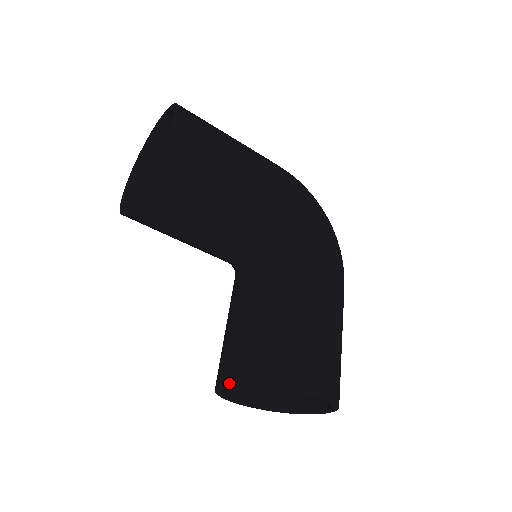
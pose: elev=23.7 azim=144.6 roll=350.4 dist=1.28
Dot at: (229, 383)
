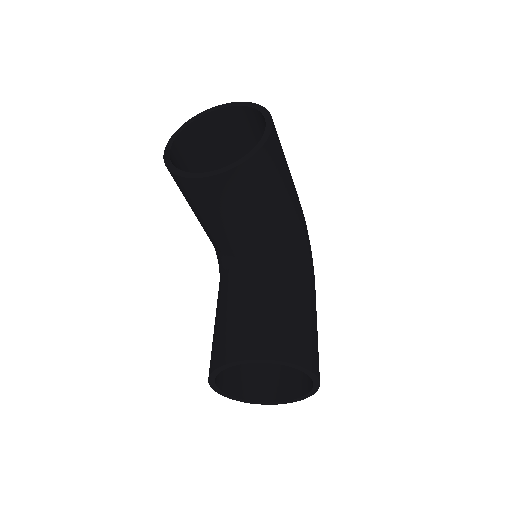
Dot at: (254, 359)
